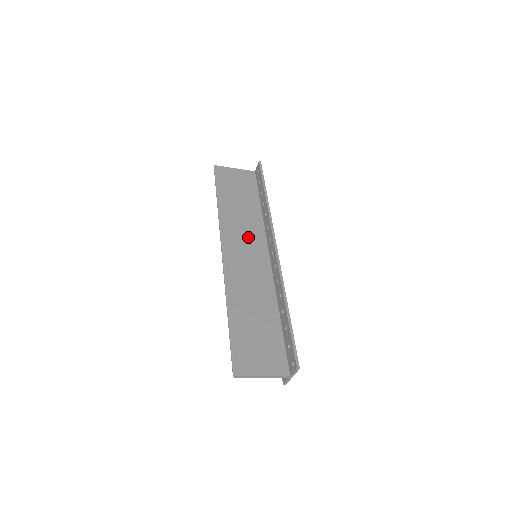
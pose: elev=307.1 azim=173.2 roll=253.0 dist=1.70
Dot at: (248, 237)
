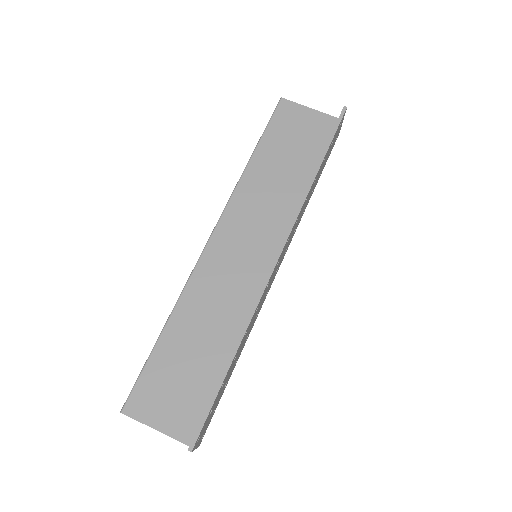
Dot at: (261, 224)
